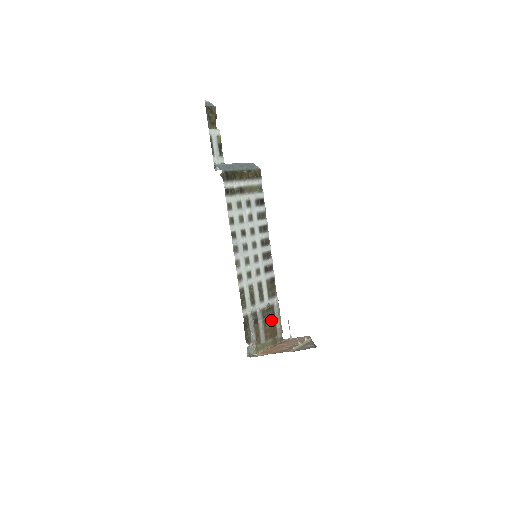
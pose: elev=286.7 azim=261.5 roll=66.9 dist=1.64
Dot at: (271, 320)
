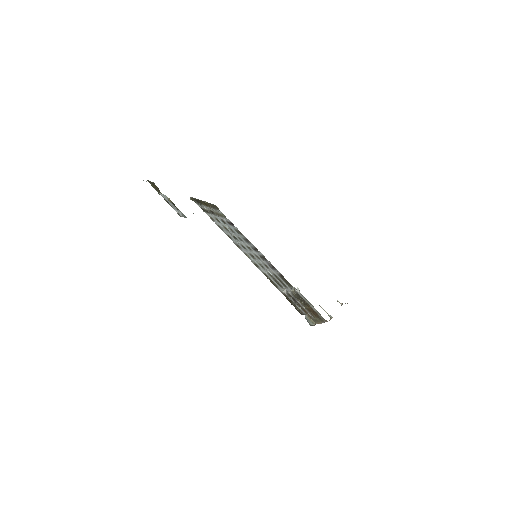
Dot at: (305, 304)
